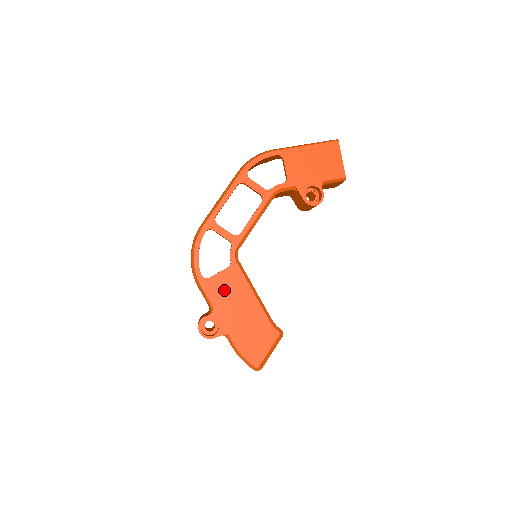
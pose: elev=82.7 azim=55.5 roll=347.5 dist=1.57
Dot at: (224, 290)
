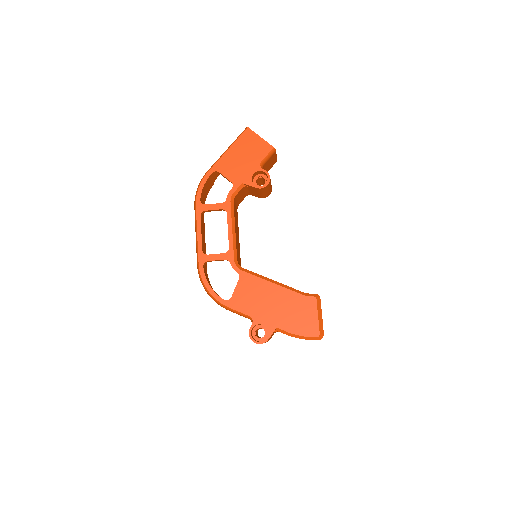
Dot at: (249, 298)
